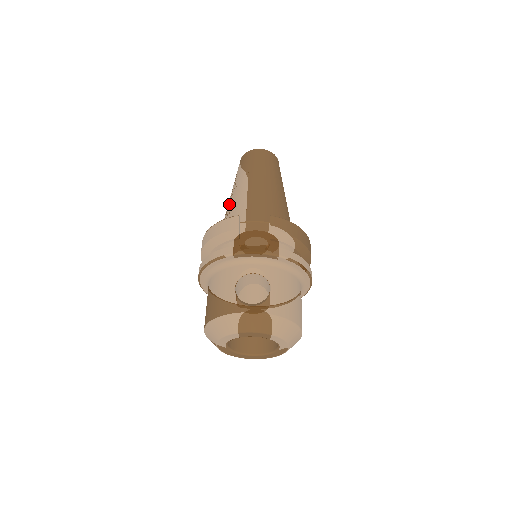
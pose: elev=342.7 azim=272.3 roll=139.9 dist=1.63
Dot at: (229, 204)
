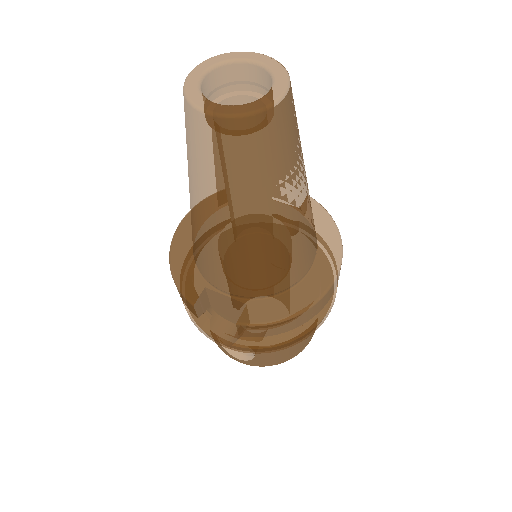
Dot at: occluded
